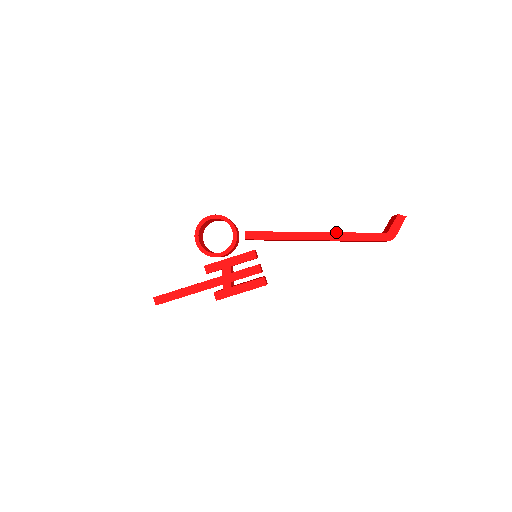
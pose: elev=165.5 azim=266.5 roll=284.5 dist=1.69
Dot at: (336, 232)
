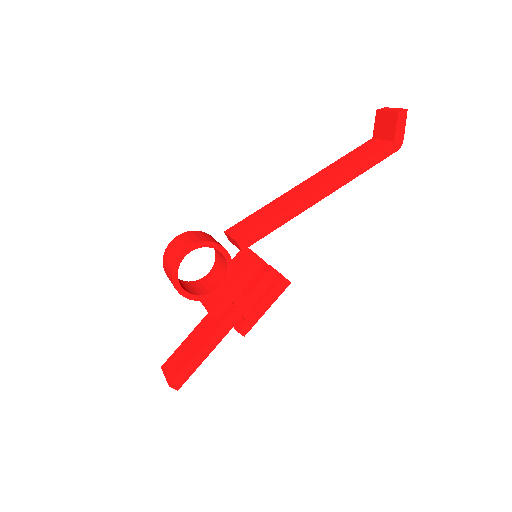
Dot at: (341, 175)
